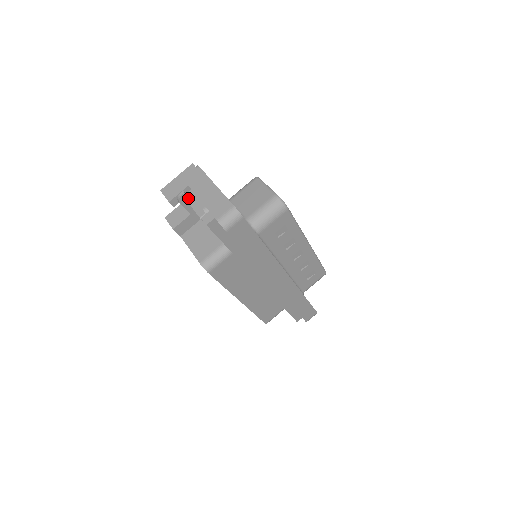
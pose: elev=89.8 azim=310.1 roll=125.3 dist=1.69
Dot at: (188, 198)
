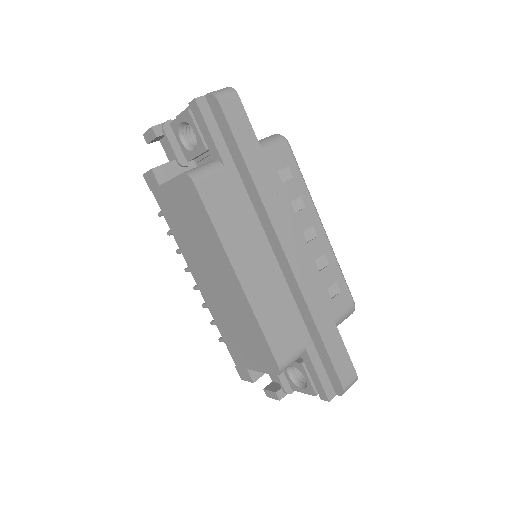
Dot at: (174, 120)
